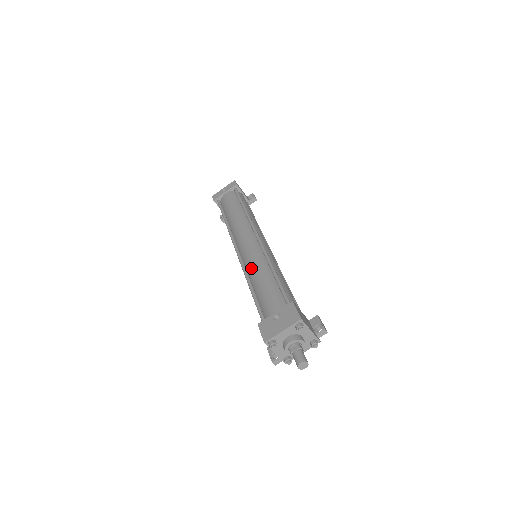
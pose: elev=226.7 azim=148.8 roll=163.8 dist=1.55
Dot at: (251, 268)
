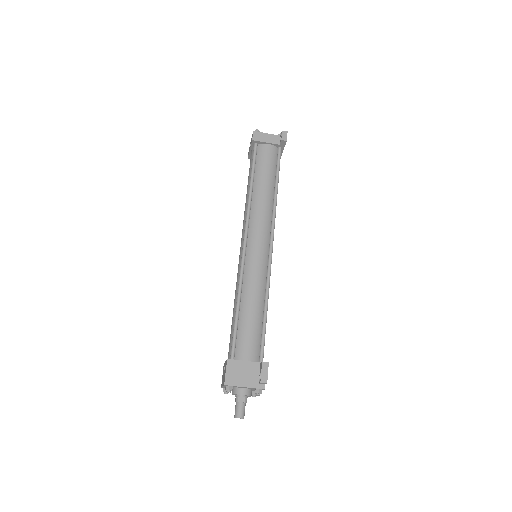
Dot at: occluded
